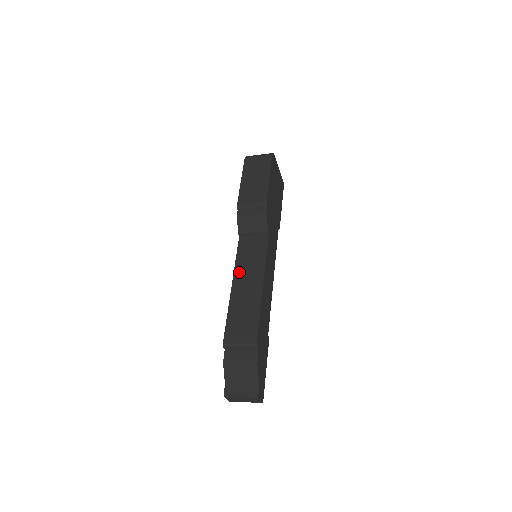
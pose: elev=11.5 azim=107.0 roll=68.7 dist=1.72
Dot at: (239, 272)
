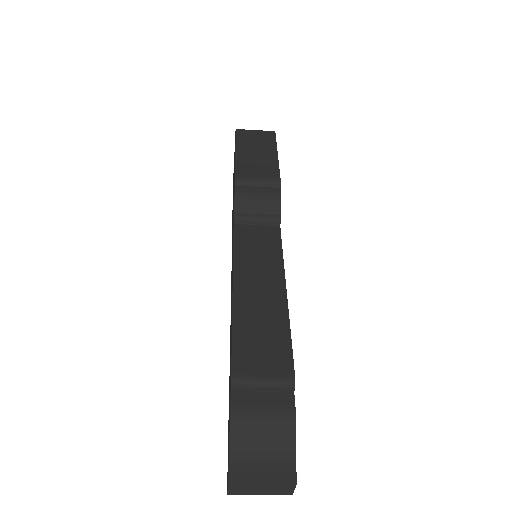
Dot at: (242, 270)
